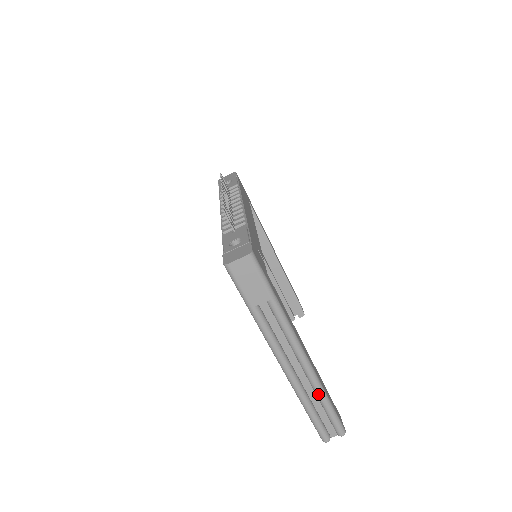
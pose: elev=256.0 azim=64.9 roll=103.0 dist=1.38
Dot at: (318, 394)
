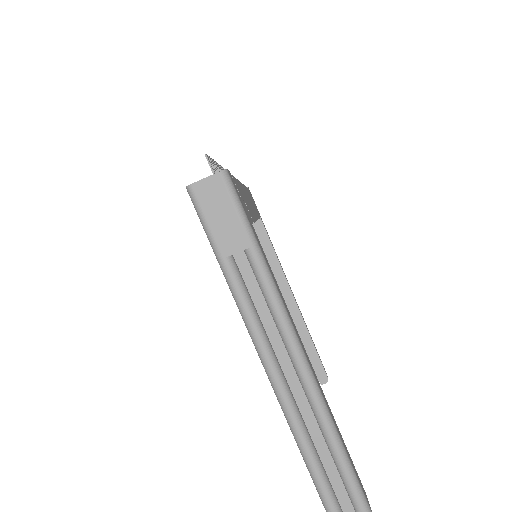
Dot at: (324, 429)
